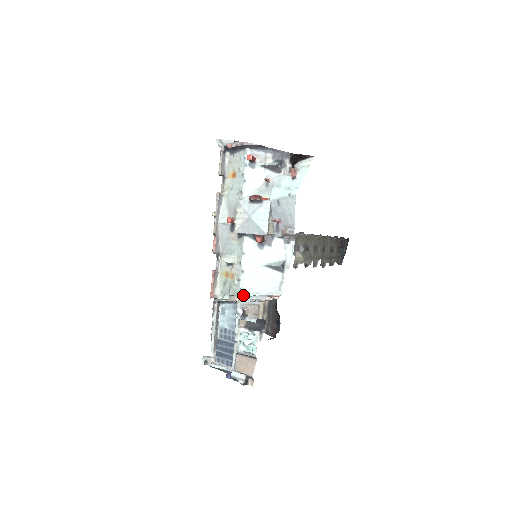
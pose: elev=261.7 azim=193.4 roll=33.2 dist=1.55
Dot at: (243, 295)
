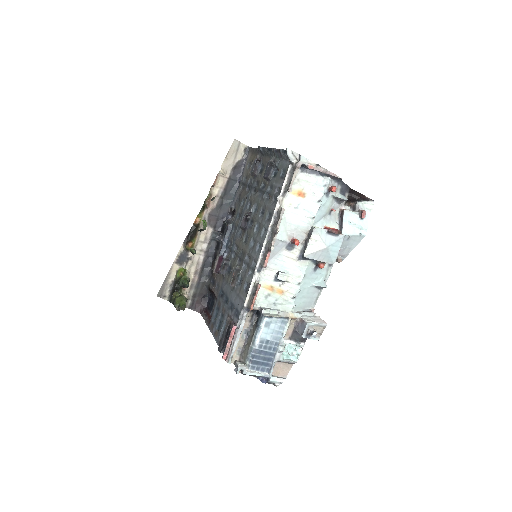
Dot at: (294, 312)
